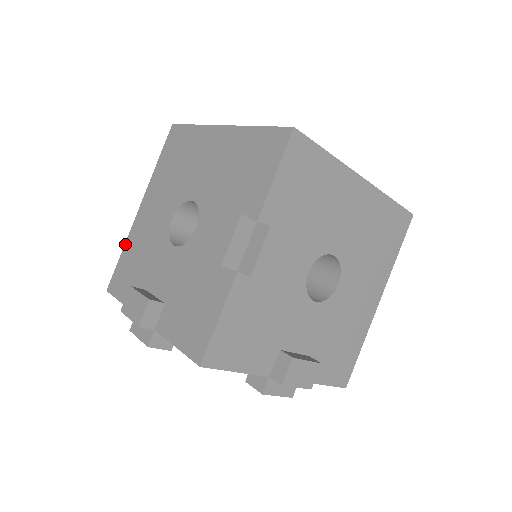
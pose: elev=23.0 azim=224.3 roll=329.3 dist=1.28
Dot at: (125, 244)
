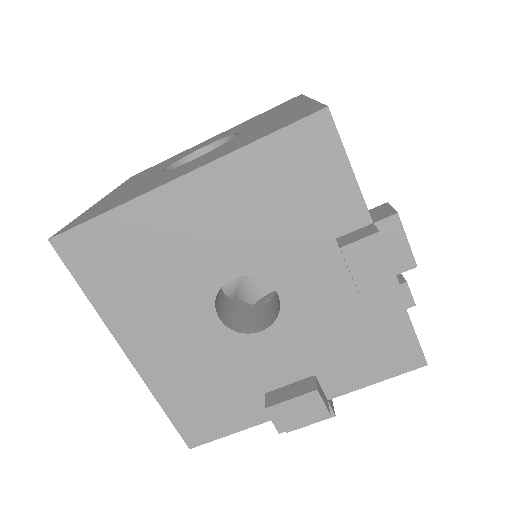
Dot at: (157, 398)
